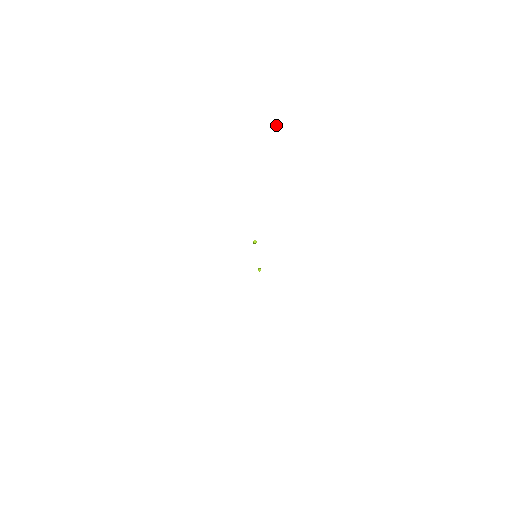
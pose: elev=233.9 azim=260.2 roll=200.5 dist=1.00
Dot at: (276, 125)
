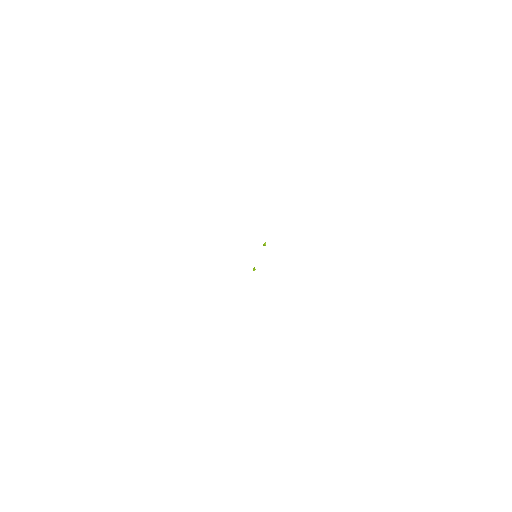
Dot at: (330, 152)
